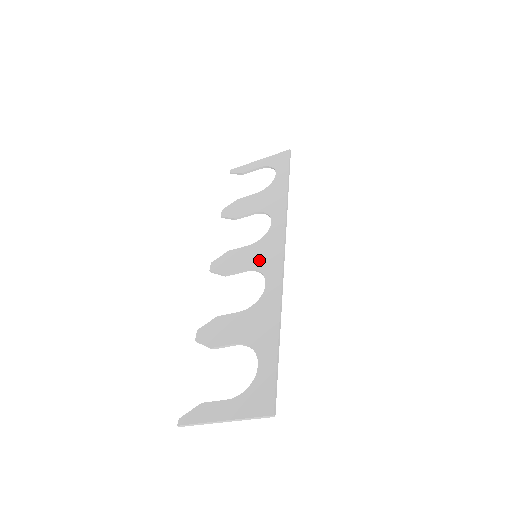
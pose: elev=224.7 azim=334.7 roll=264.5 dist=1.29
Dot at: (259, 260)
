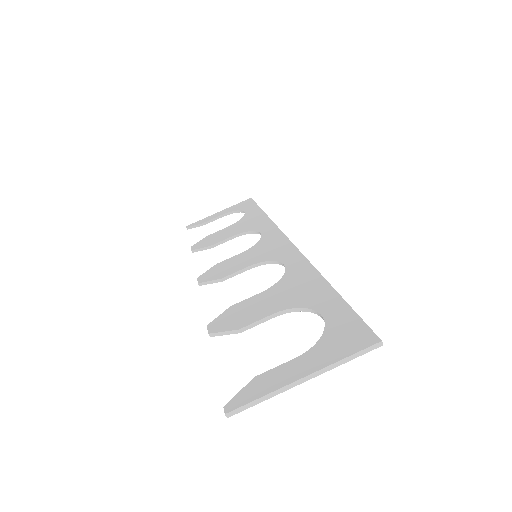
Dot at: (263, 255)
